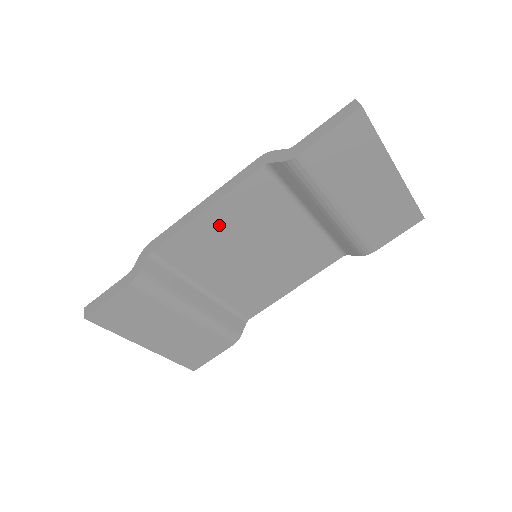
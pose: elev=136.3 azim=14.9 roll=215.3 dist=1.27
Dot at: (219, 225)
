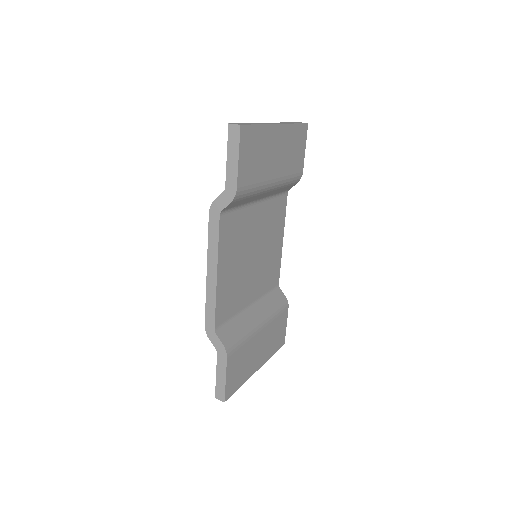
Dot at: (228, 270)
